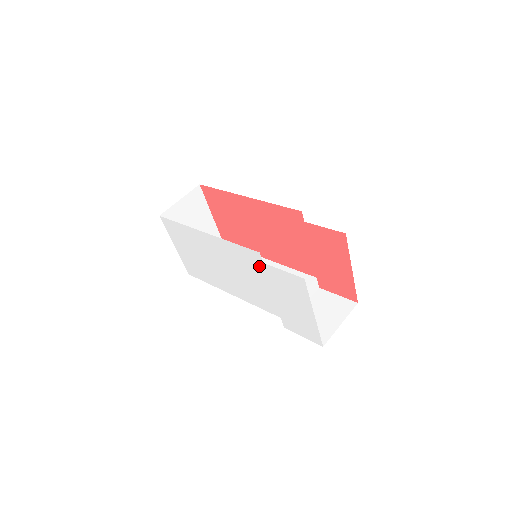
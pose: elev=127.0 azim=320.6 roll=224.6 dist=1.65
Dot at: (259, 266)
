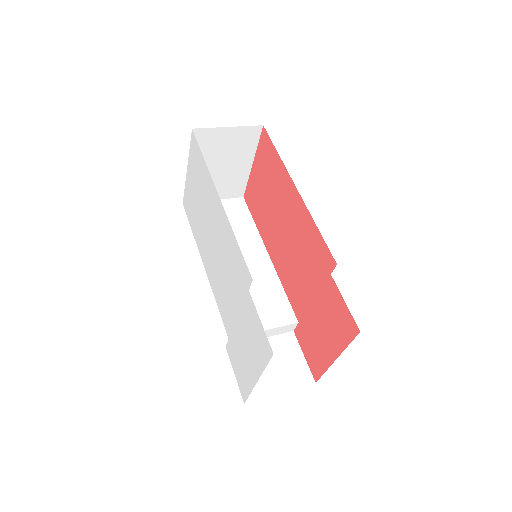
Dot at: (243, 286)
